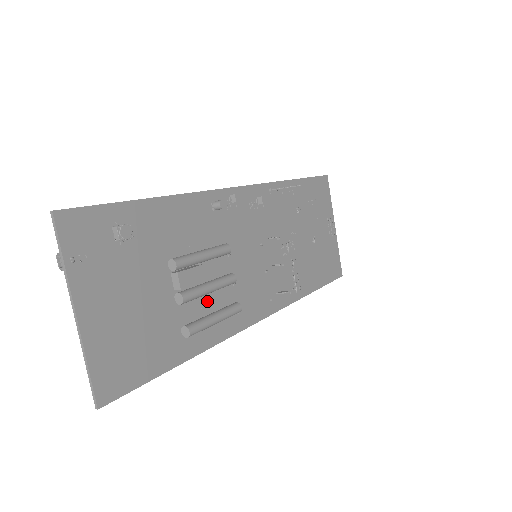
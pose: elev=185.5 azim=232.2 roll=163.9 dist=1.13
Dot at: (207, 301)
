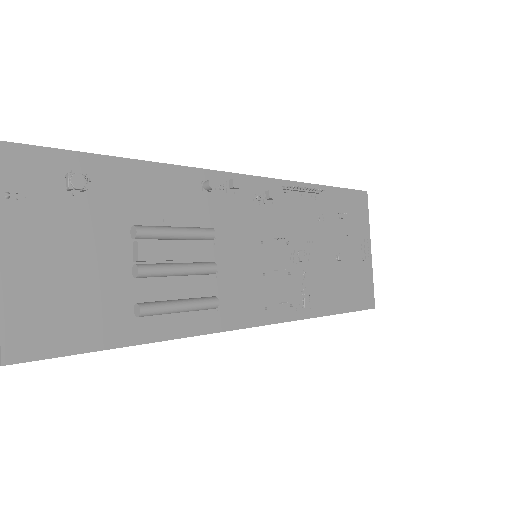
Dot at: (176, 286)
